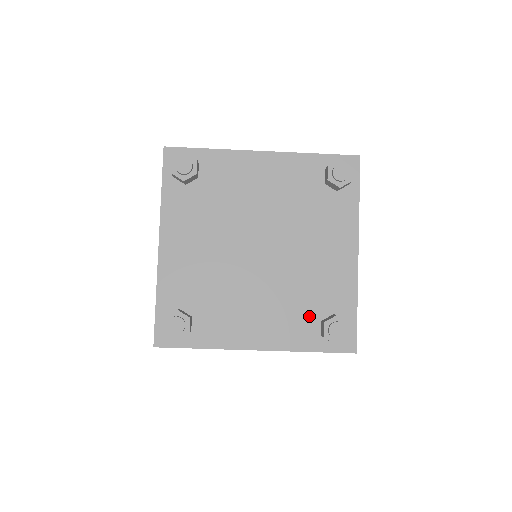
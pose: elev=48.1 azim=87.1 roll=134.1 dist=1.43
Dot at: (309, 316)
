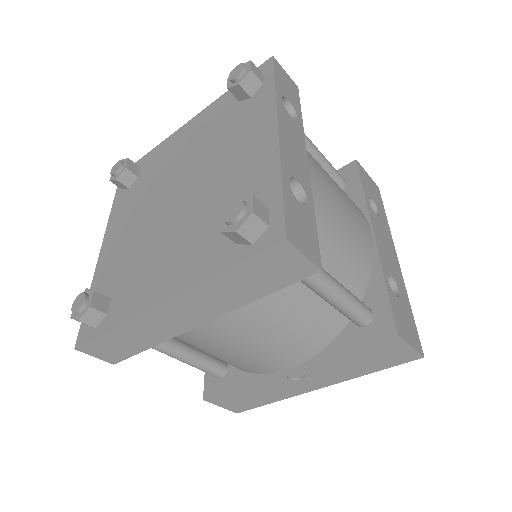
Dot at: occluded
